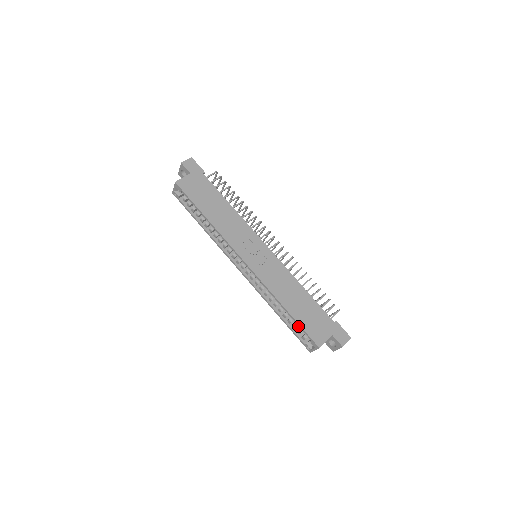
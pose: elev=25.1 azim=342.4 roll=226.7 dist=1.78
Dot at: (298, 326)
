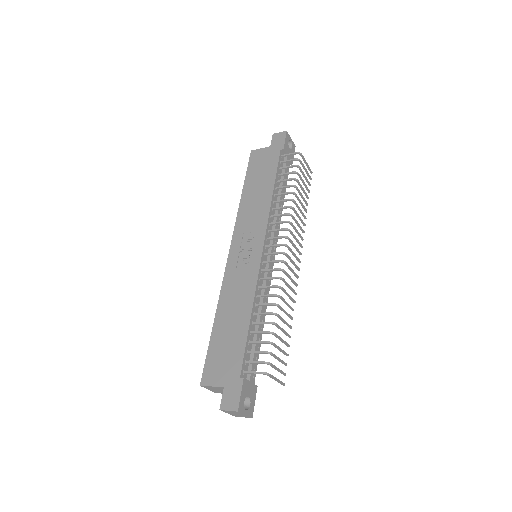
Dot at: occluded
